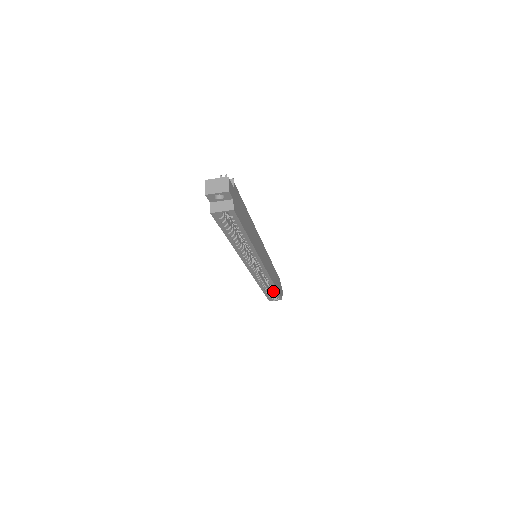
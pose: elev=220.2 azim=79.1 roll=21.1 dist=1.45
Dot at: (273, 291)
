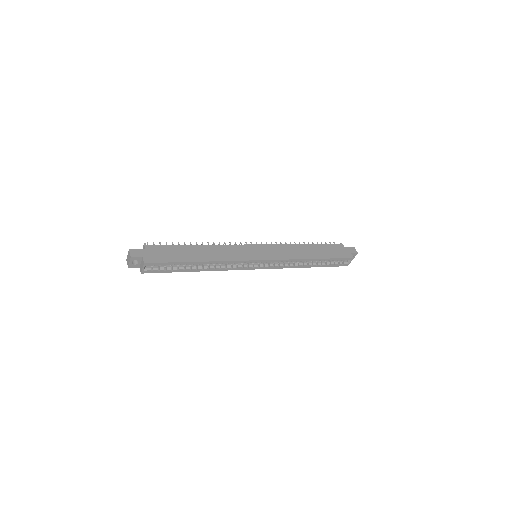
Dot at: occluded
